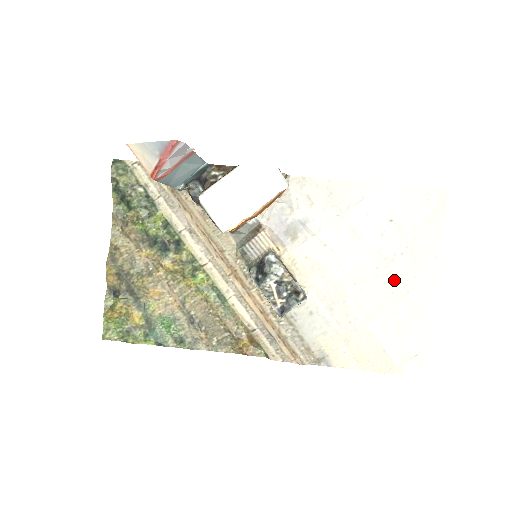
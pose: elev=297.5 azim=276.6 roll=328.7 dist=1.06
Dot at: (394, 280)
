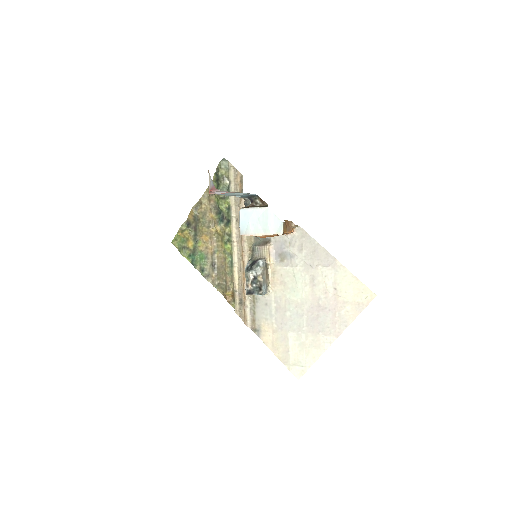
Dot at: (317, 320)
